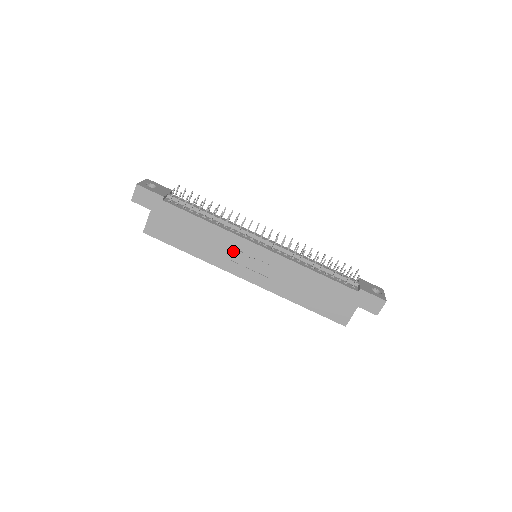
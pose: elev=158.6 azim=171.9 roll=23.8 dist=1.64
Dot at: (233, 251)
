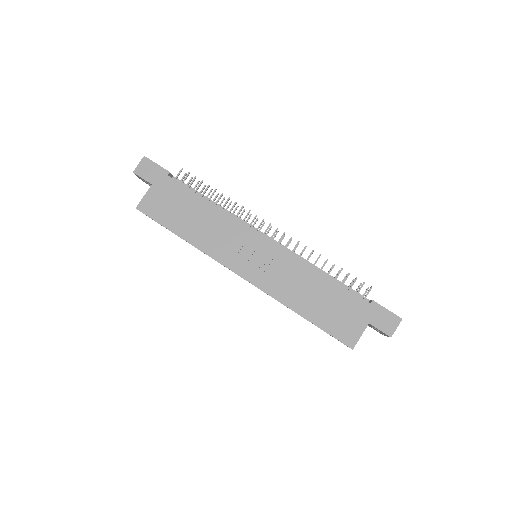
Dot at: (233, 240)
